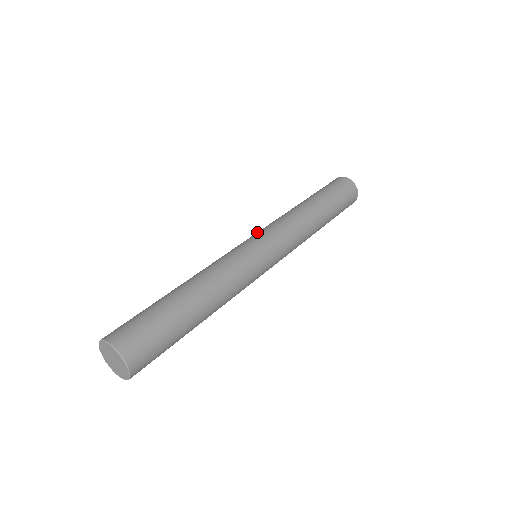
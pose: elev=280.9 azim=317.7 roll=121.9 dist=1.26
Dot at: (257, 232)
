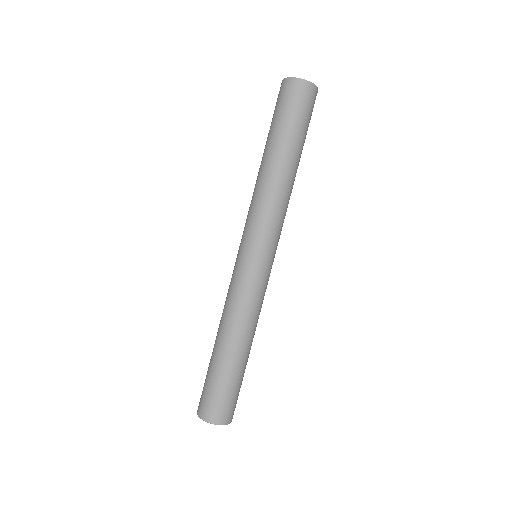
Dot at: (242, 235)
